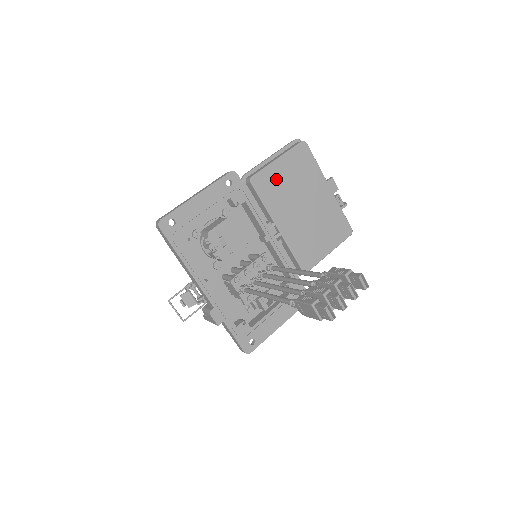
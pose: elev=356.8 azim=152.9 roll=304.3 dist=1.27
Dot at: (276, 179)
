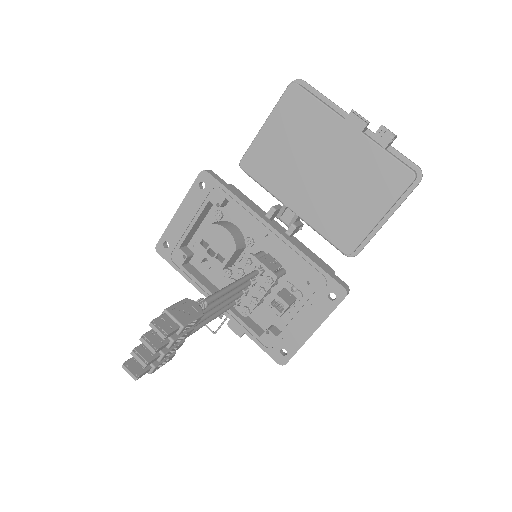
Dot at: (269, 151)
